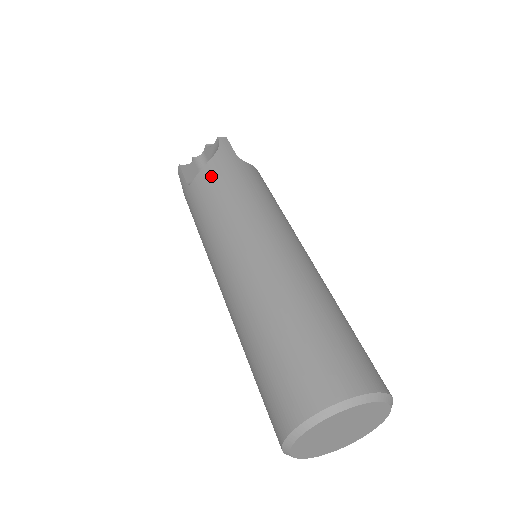
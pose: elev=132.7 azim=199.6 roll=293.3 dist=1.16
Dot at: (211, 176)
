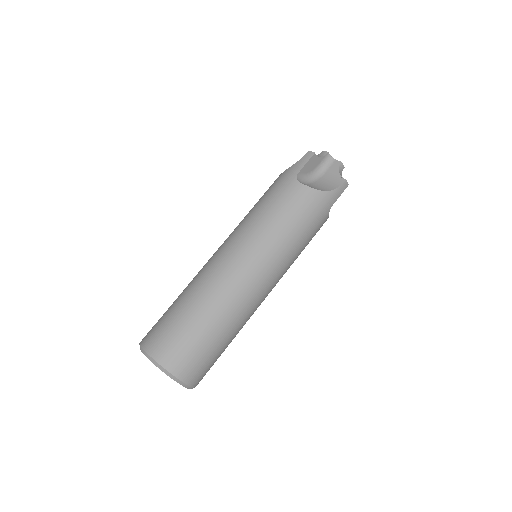
Dot at: (306, 202)
